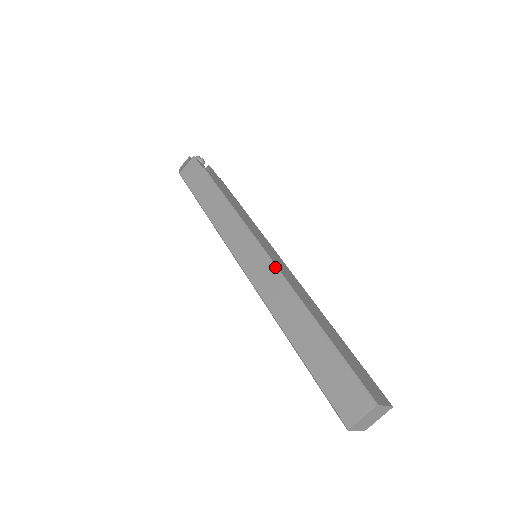
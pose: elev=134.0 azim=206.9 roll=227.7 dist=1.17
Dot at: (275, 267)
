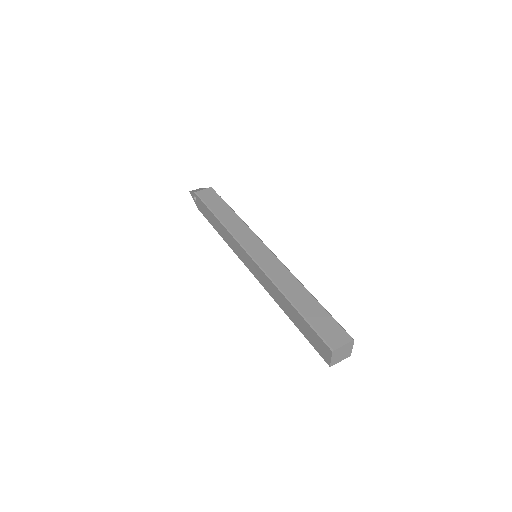
Dot at: occluded
